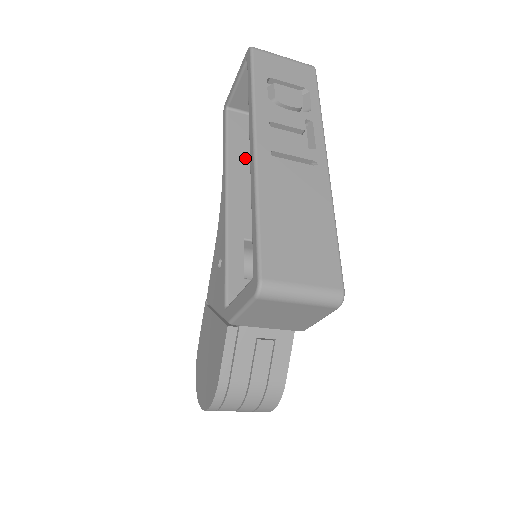
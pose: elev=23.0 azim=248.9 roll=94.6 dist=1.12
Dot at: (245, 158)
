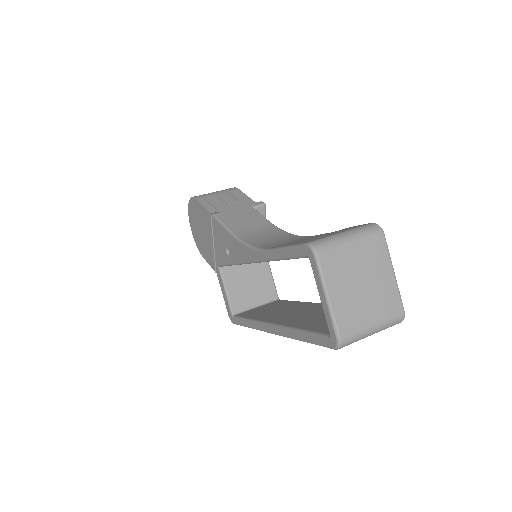
Dot at: occluded
